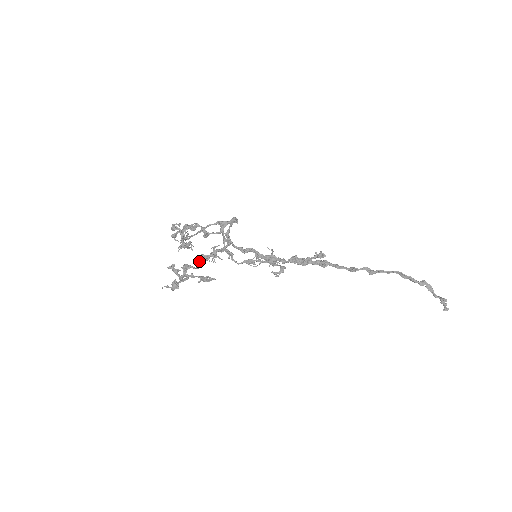
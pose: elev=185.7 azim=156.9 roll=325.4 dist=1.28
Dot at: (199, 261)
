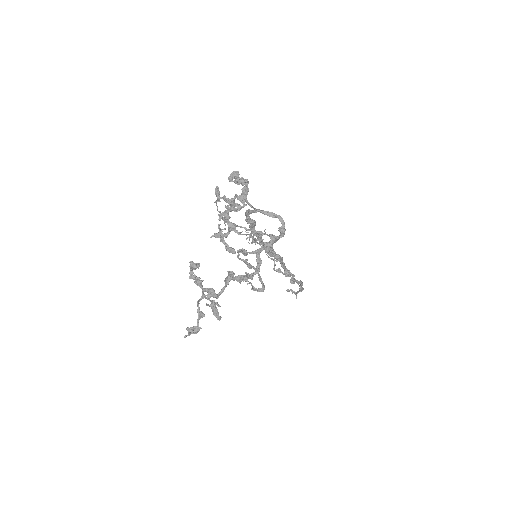
Dot at: (226, 286)
